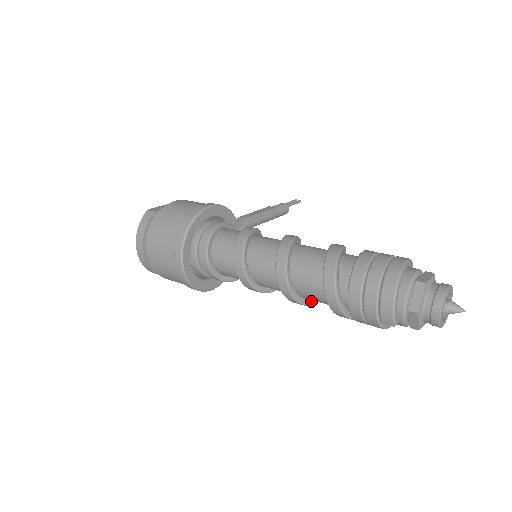
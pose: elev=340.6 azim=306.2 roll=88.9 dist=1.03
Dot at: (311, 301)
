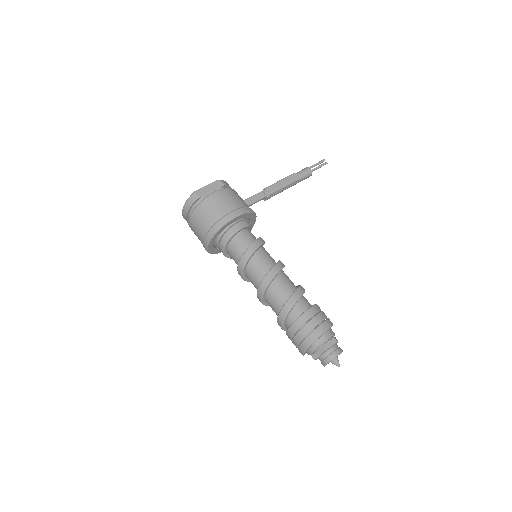
Dot at: occluded
